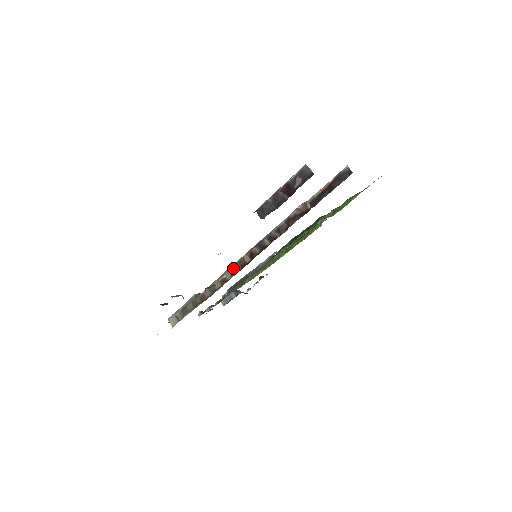
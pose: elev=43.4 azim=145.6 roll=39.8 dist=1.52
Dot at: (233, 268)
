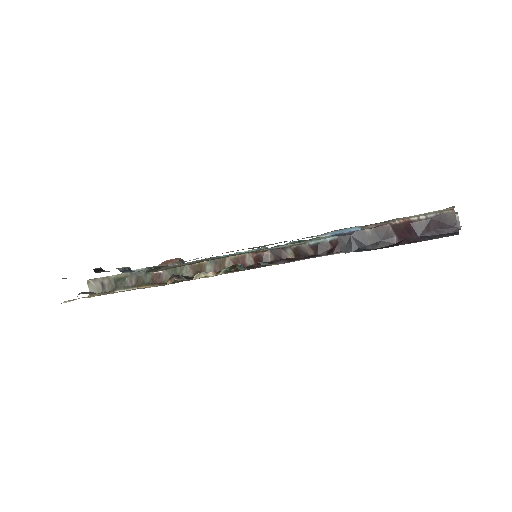
Dot at: (222, 262)
